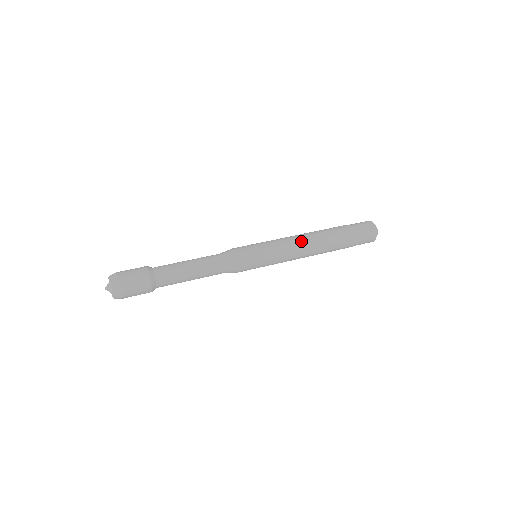
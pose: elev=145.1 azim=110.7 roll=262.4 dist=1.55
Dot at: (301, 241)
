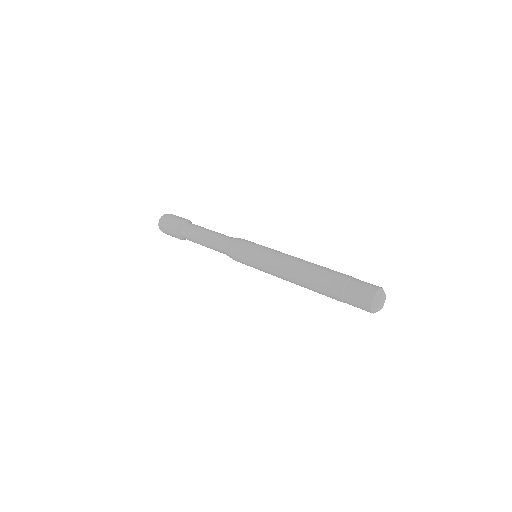
Dot at: (288, 267)
